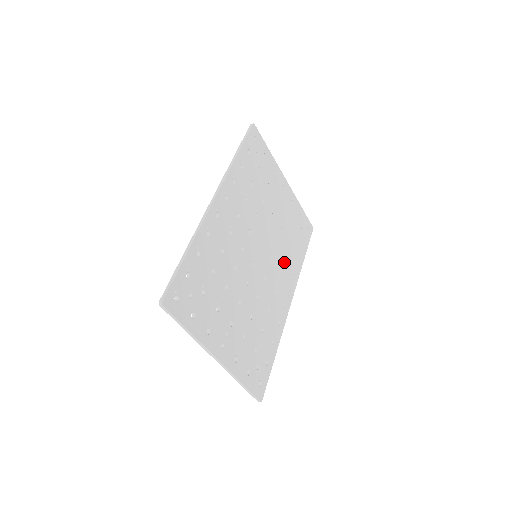
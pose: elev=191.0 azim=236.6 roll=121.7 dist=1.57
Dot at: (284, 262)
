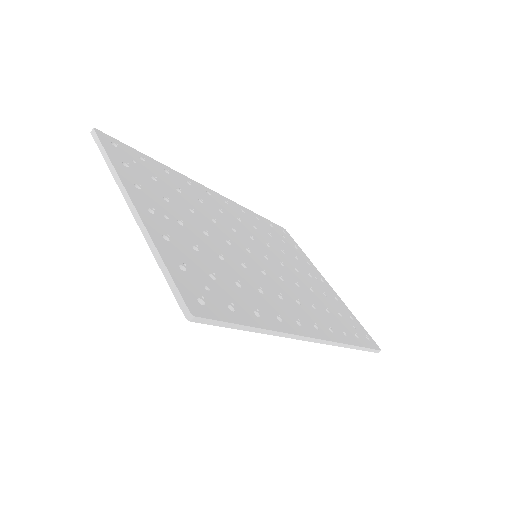
Dot at: (309, 305)
